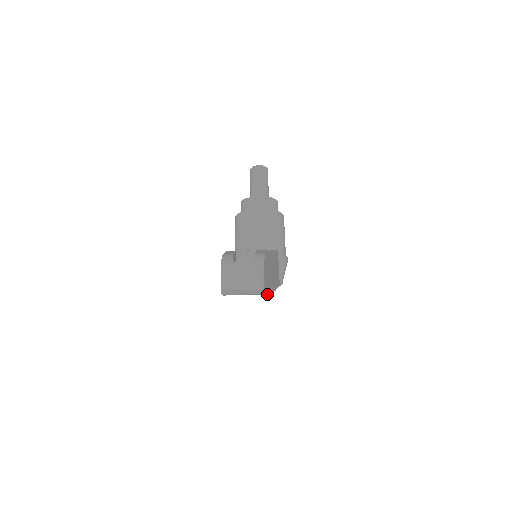
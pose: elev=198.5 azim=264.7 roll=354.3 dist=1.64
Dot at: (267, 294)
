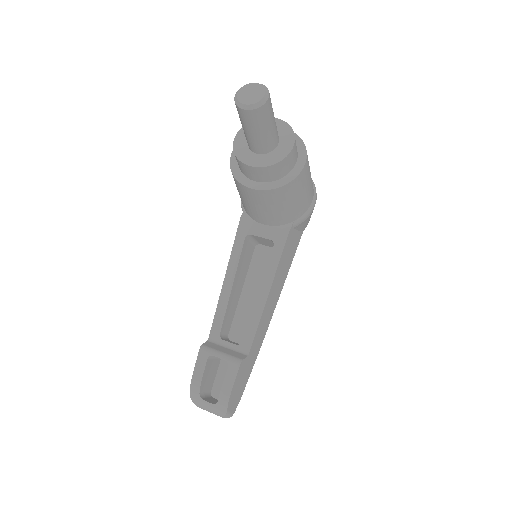
Dot at: (244, 389)
